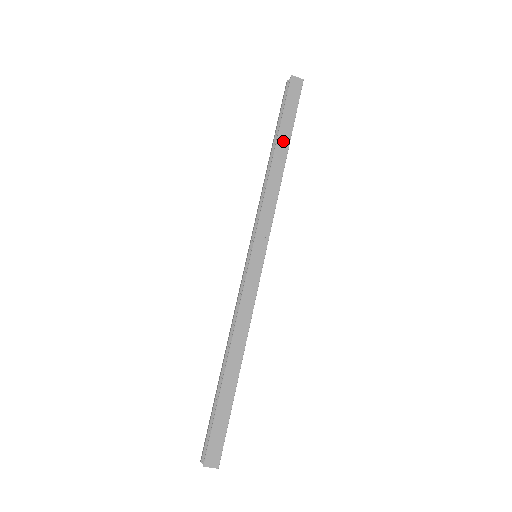
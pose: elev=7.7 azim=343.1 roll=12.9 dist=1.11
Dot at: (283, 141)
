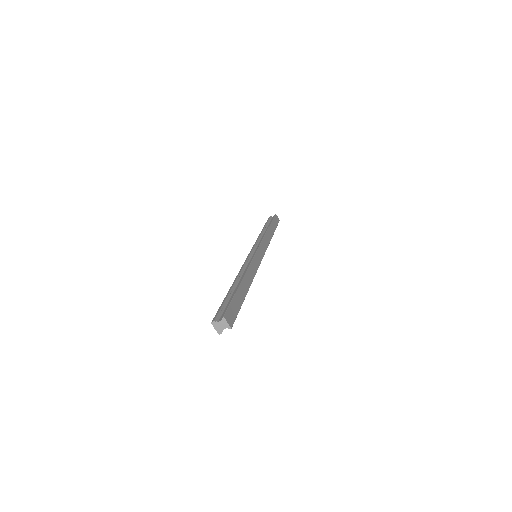
Dot at: (272, 228)
